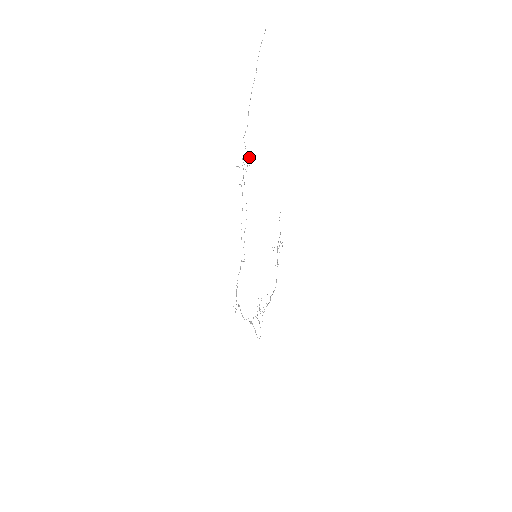
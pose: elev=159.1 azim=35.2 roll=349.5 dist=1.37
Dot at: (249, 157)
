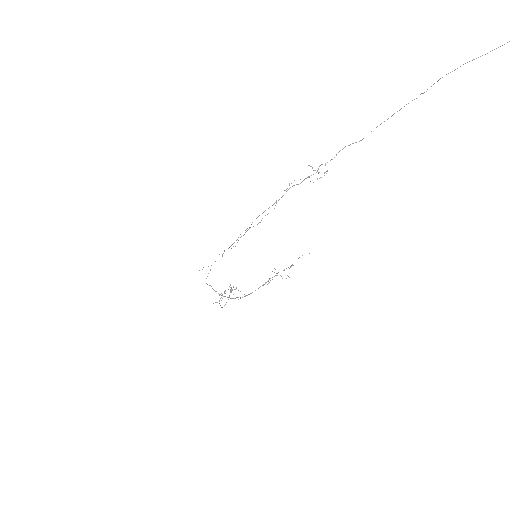
Dot at: (325, 172)
